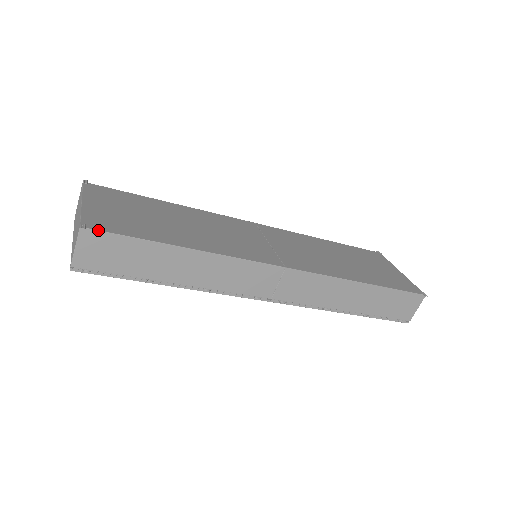
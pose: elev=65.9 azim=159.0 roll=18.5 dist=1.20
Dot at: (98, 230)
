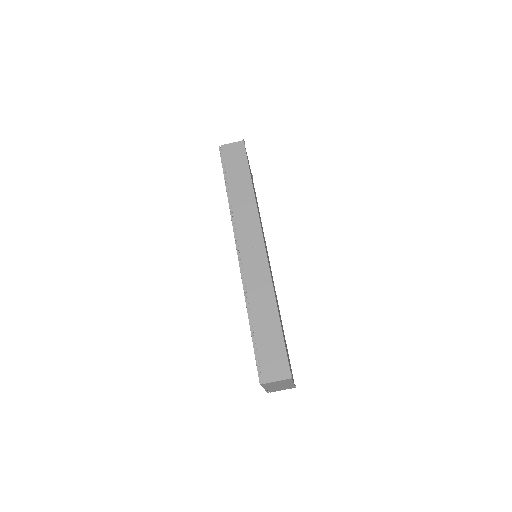
Dot at: occluded
